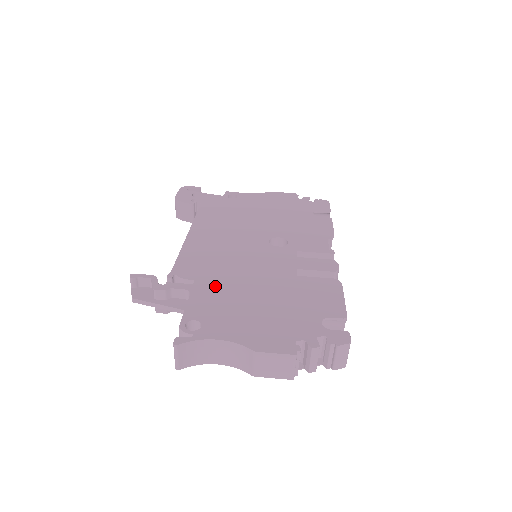
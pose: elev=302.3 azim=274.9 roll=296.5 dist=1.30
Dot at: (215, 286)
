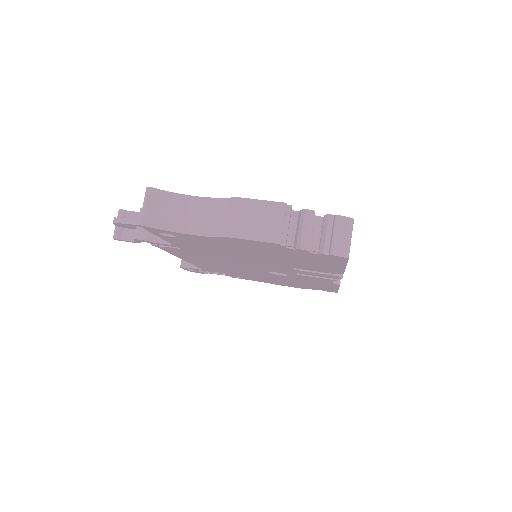
Dot at: occluded
